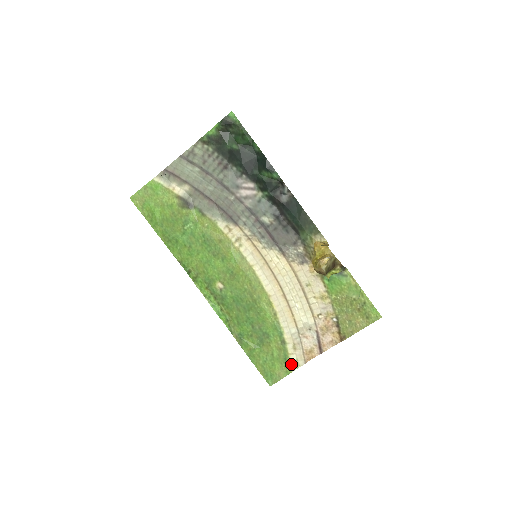
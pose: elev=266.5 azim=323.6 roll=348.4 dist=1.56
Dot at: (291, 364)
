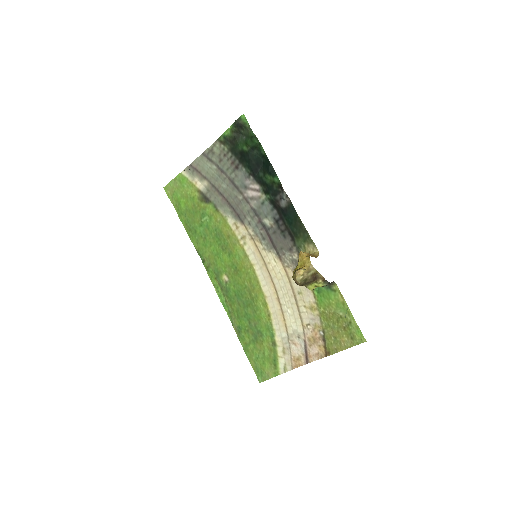
Dot at: (279, 367)
